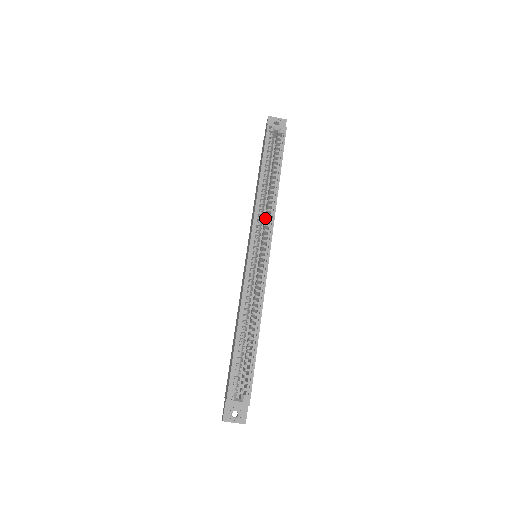
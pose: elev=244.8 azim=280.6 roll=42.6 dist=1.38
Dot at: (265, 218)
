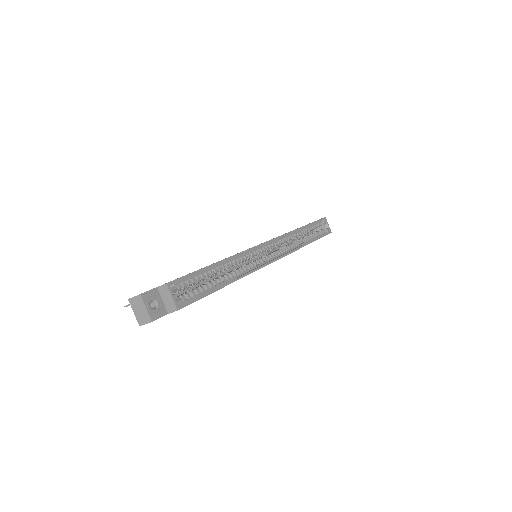
Dot at: occluded
